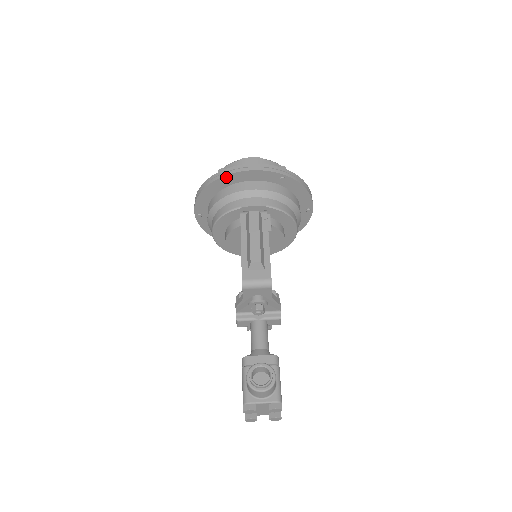
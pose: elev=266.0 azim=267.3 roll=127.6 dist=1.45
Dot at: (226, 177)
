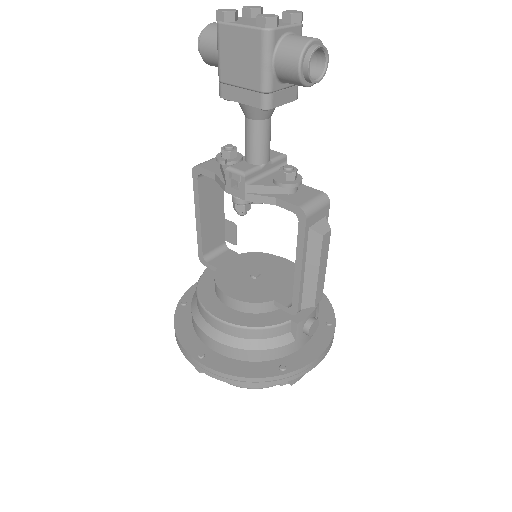
Dot at: (184, 299)
